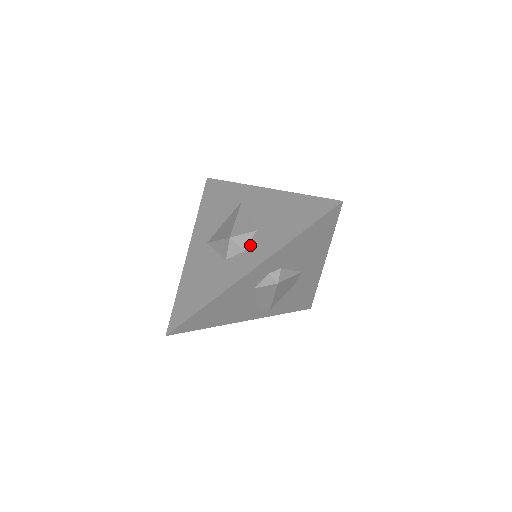
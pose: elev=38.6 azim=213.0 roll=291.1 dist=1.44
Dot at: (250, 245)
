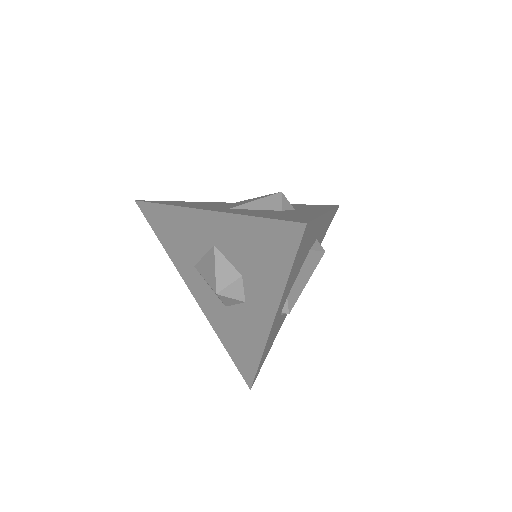
Dot at: occluded
